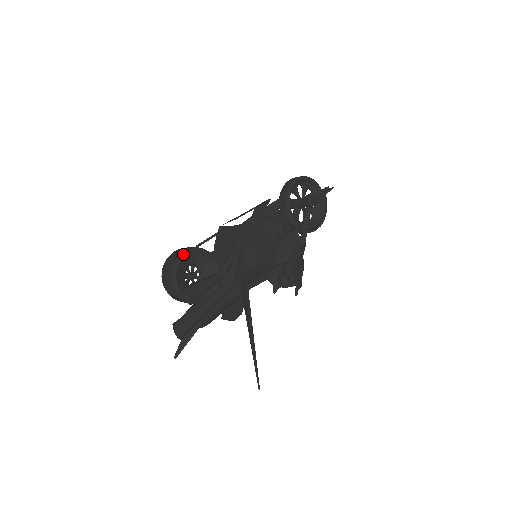
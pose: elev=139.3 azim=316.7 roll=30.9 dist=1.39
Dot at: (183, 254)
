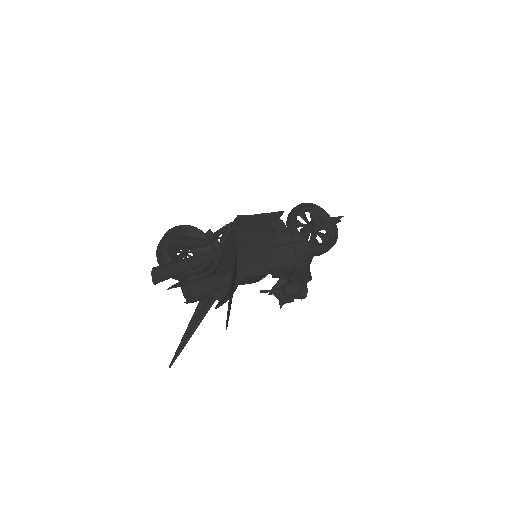
Dot at: (176, 226)
